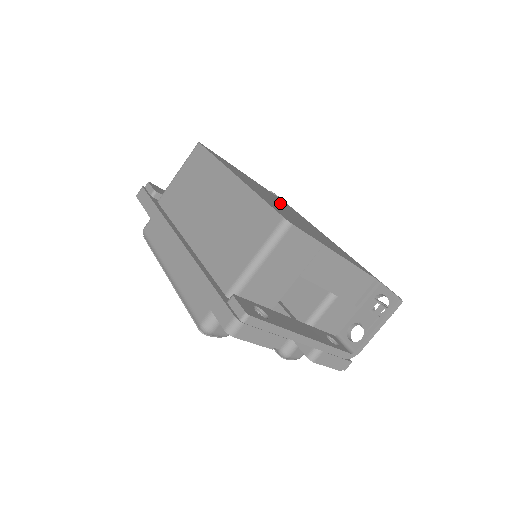
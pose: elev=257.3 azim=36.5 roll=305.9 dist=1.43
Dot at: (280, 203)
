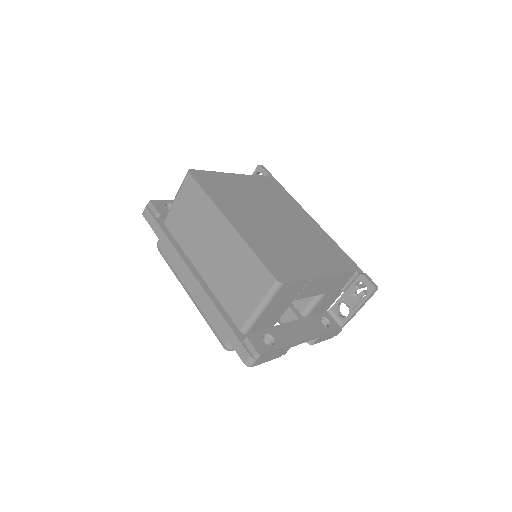
Dot at: (270, 209)
